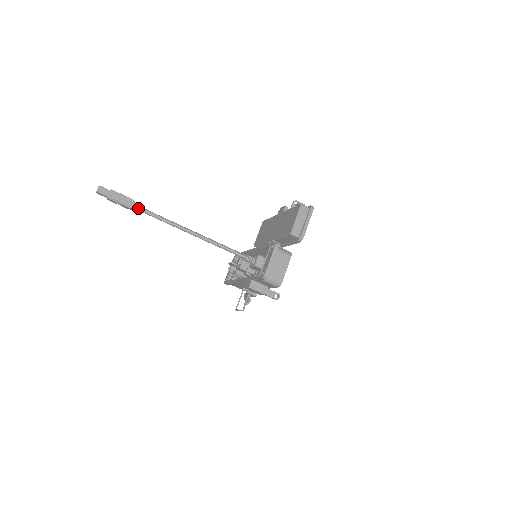
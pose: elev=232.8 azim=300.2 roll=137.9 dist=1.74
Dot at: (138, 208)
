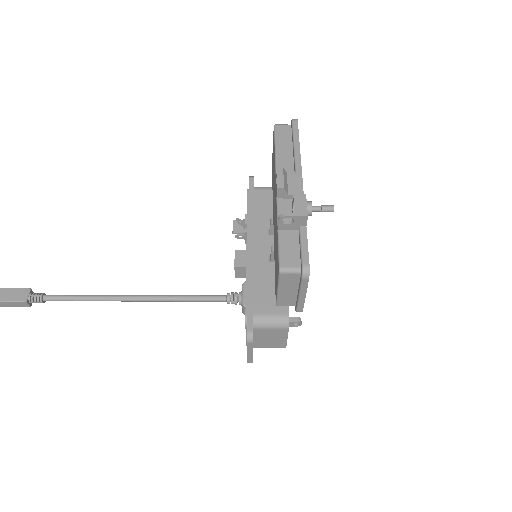
Dot at: (39, 299)
